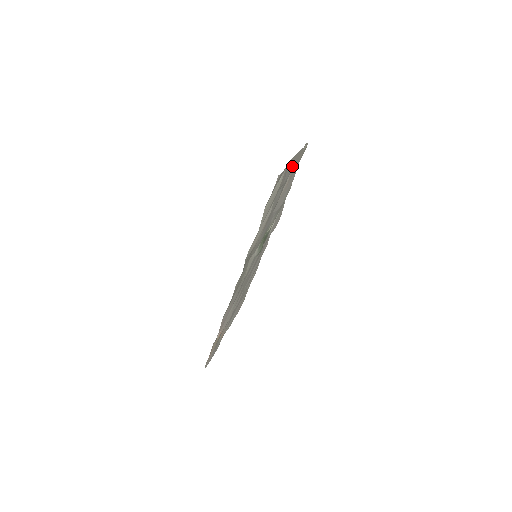
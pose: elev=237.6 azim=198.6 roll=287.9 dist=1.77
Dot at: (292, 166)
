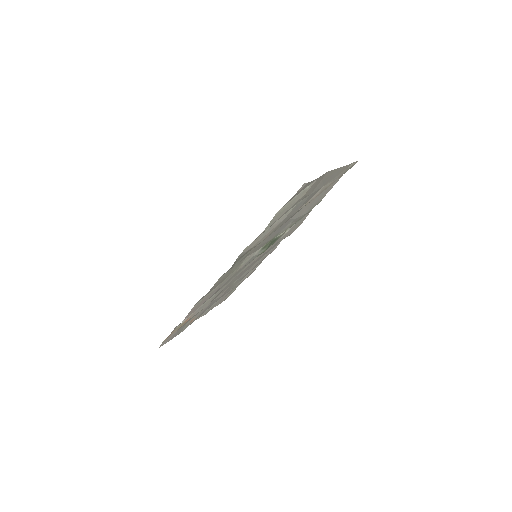
Dot at: (329, 179)
